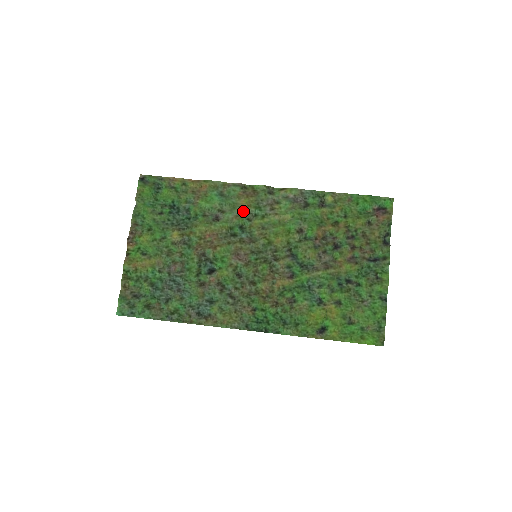
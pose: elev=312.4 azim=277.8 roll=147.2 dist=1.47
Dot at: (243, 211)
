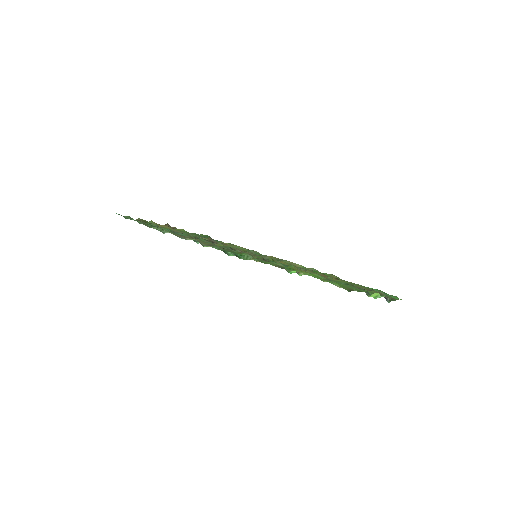
Dot at: occluded
